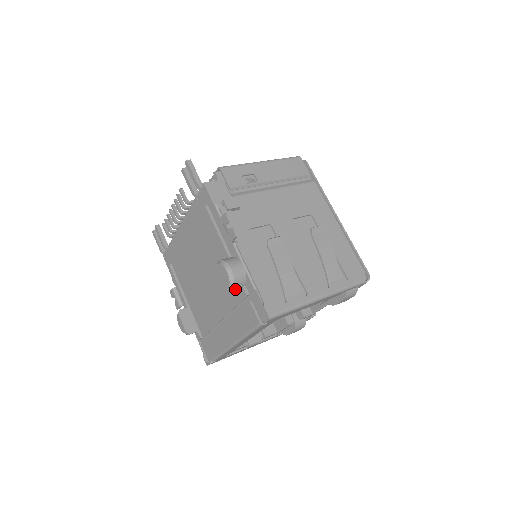
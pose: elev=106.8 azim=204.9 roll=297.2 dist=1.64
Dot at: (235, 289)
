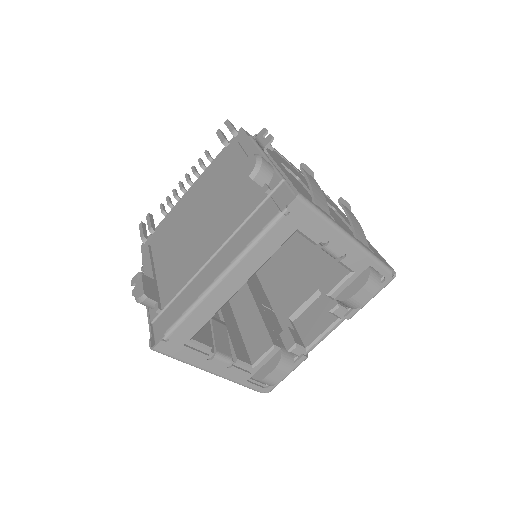
Dot at: (257, 179)
